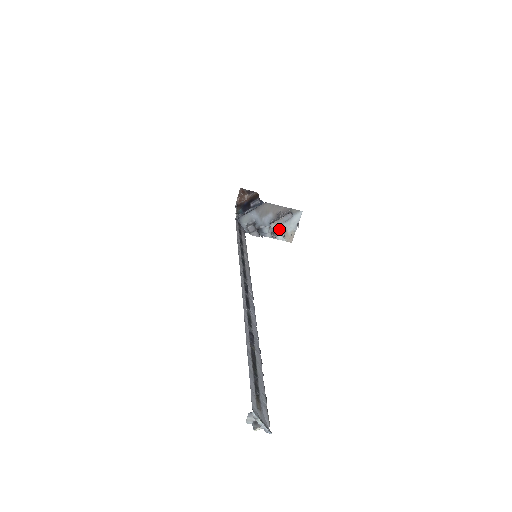
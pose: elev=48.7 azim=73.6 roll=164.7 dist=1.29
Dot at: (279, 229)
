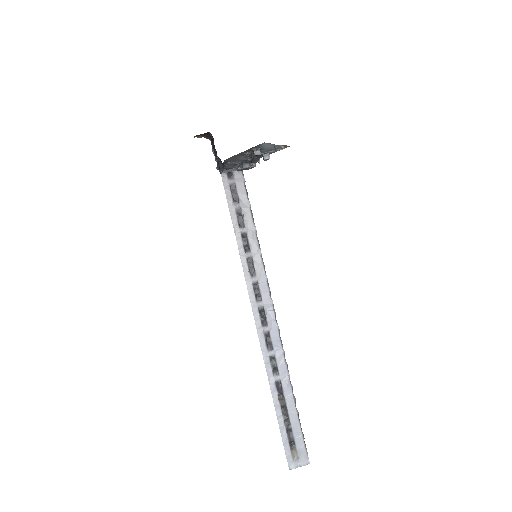
Dot at: (264, 153)
